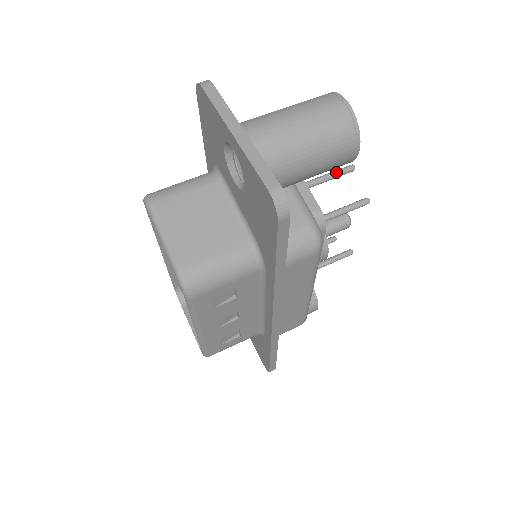
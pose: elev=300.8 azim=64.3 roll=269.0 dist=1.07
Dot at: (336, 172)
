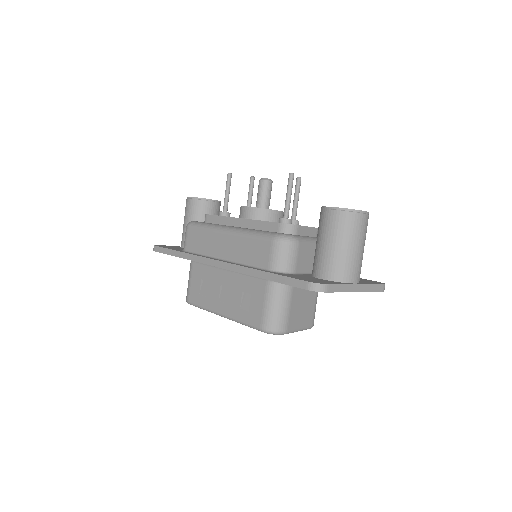
Dot at: occluded
